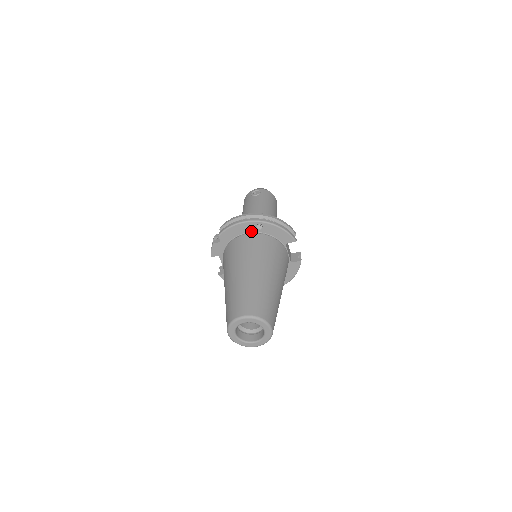
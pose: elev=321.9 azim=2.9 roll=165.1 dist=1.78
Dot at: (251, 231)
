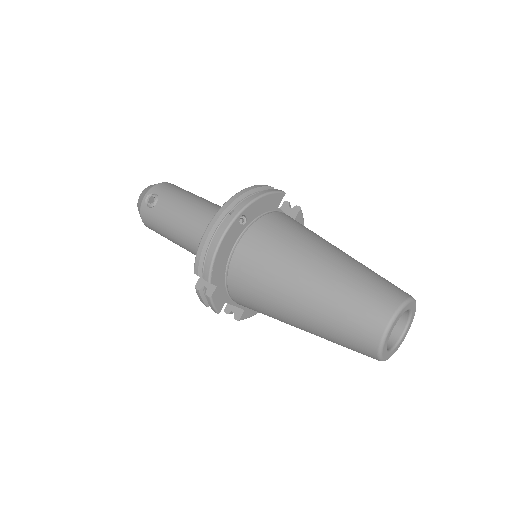
Dot at: (238, 236)
